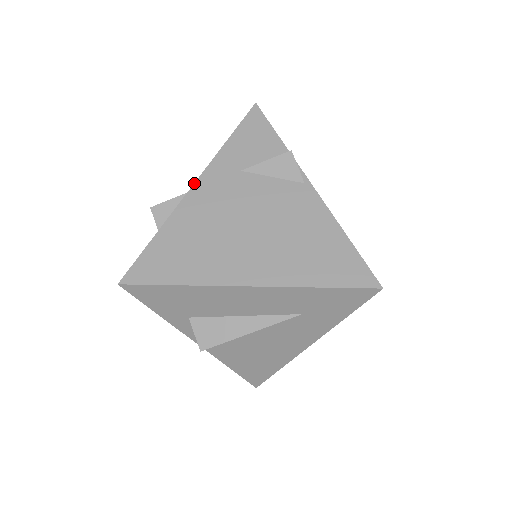
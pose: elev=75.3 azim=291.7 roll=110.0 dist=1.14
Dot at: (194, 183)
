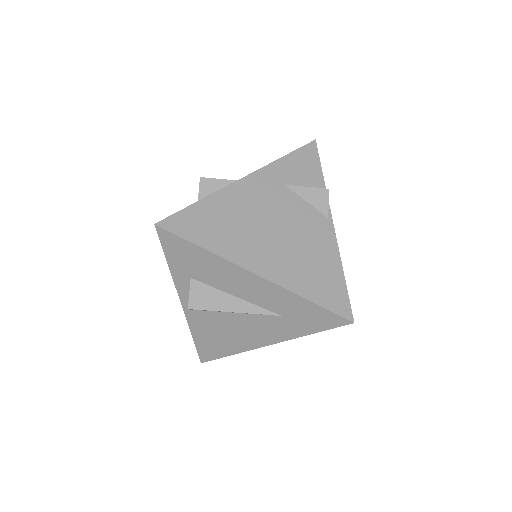
Dot at: (245, 176)
